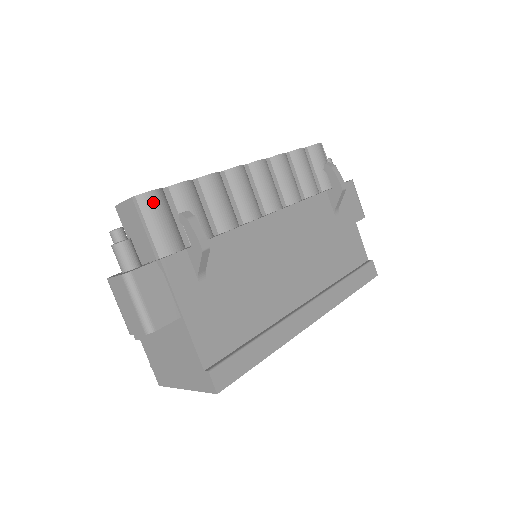
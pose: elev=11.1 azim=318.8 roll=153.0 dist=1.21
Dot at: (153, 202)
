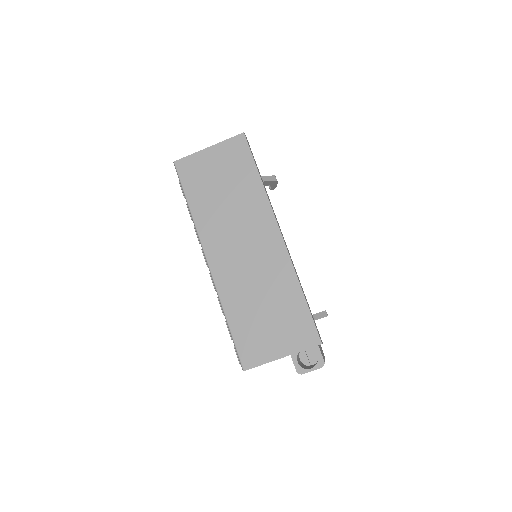
Dot at: occluded
